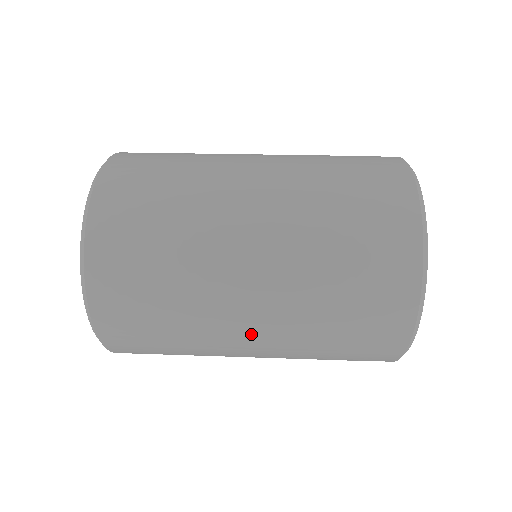
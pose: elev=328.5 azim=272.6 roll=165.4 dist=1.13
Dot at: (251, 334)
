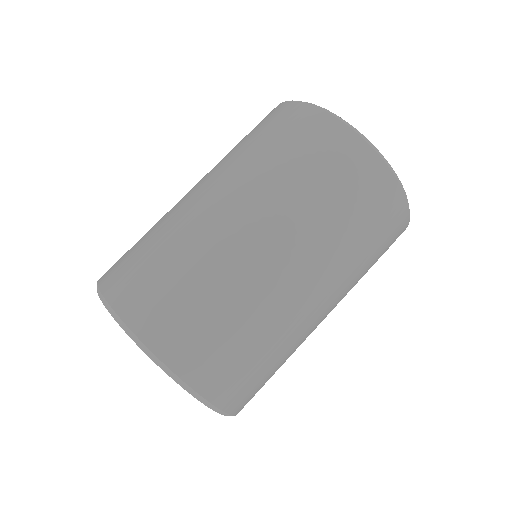
Dot at: occluded
